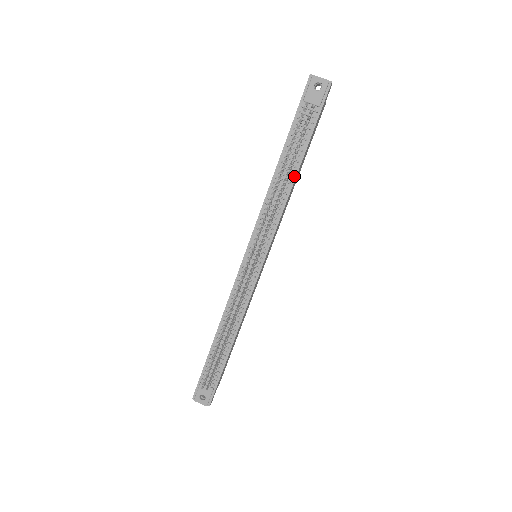
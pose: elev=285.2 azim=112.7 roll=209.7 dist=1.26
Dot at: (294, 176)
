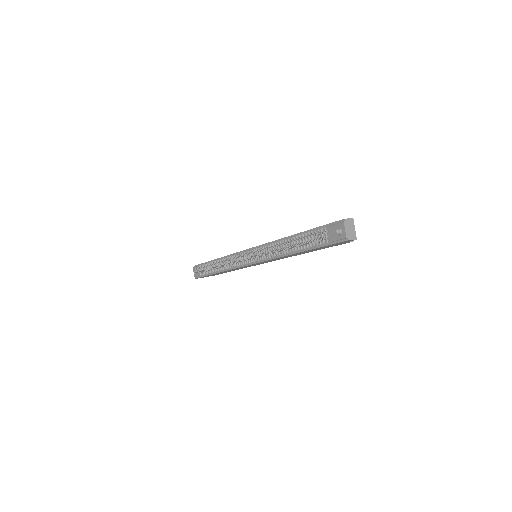
Dot at: (292, 252)
